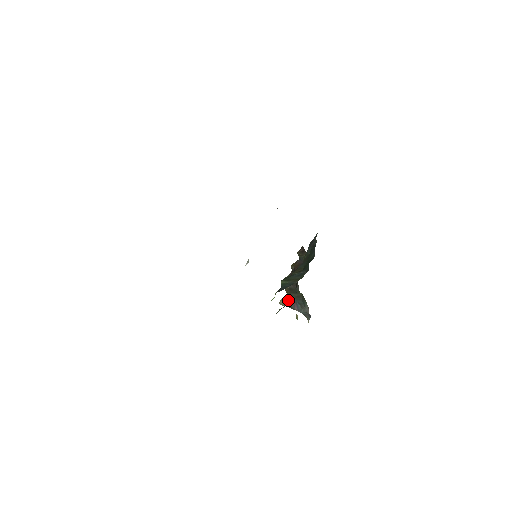
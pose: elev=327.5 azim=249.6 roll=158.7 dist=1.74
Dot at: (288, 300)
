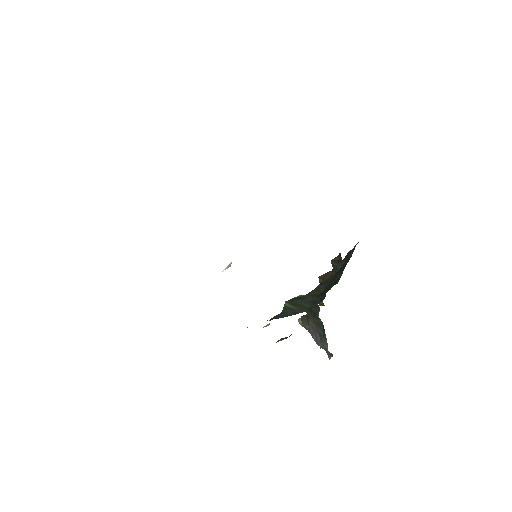
Dot at: (307, 322)
